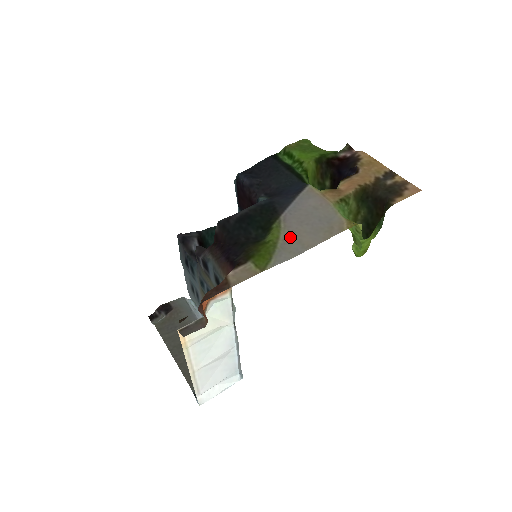
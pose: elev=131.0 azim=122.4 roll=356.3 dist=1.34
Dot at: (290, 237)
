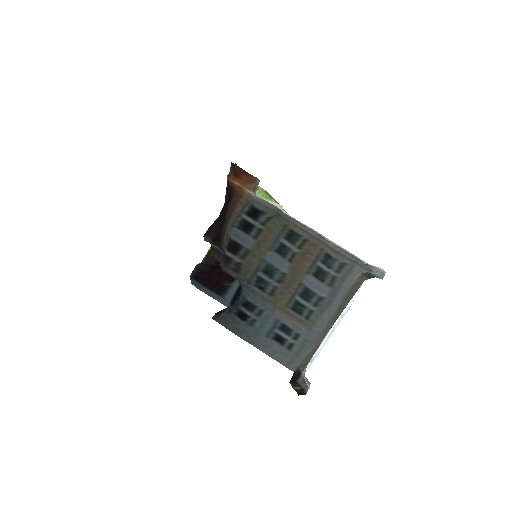
Dot at: occluded
